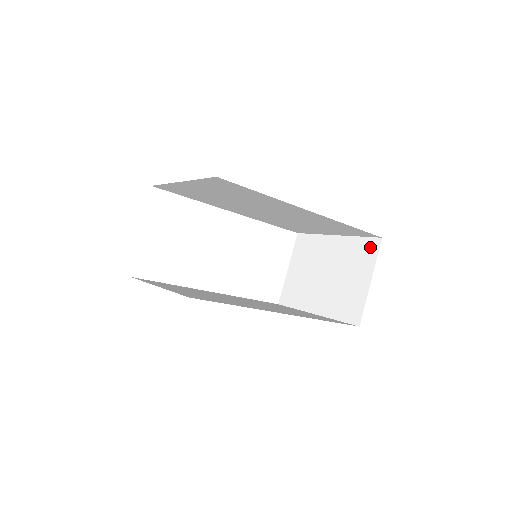
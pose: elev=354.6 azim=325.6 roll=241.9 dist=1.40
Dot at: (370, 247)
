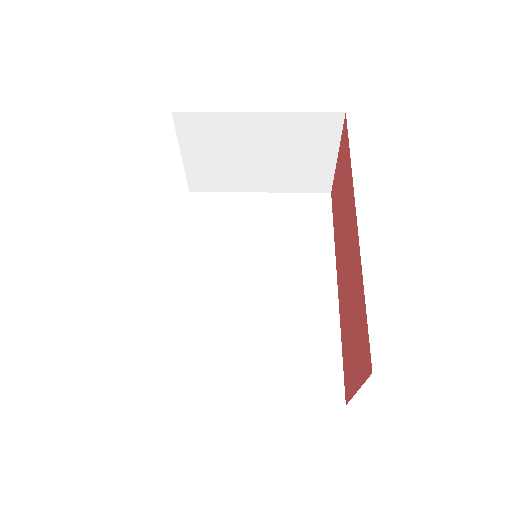
Dot at: (328, 124)
